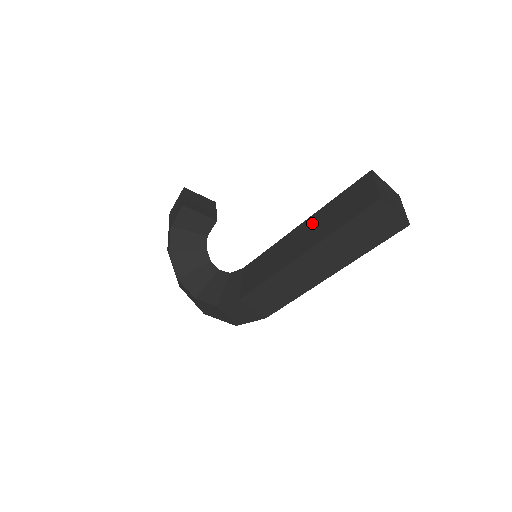
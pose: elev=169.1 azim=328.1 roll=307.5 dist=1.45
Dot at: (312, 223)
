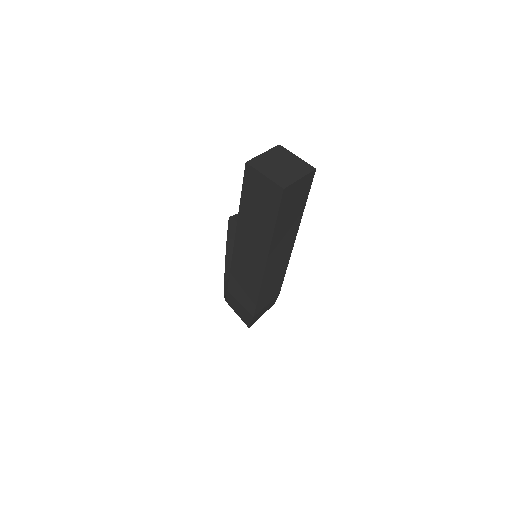
Dot at: occluded
